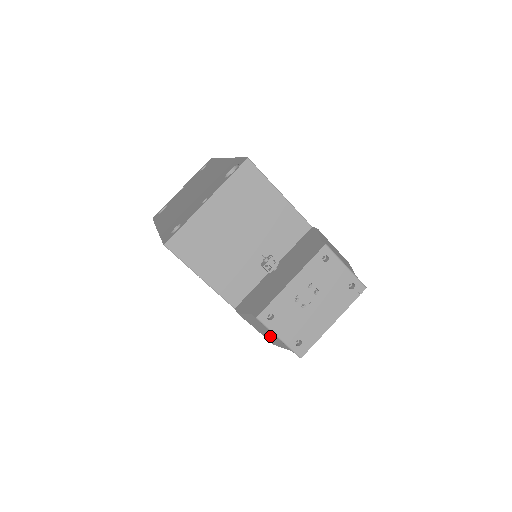
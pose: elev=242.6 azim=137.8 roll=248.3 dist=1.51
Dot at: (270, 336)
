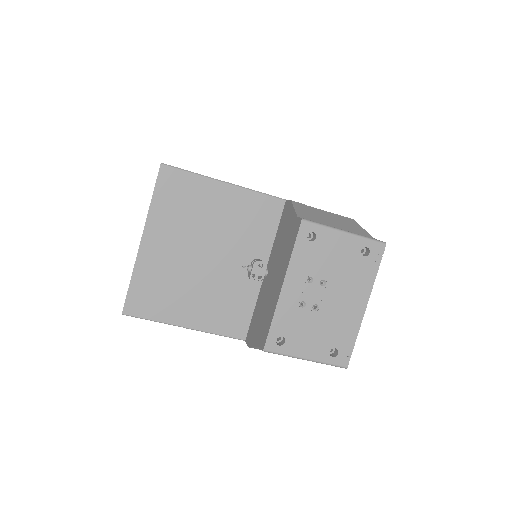
Dot at: occluded
